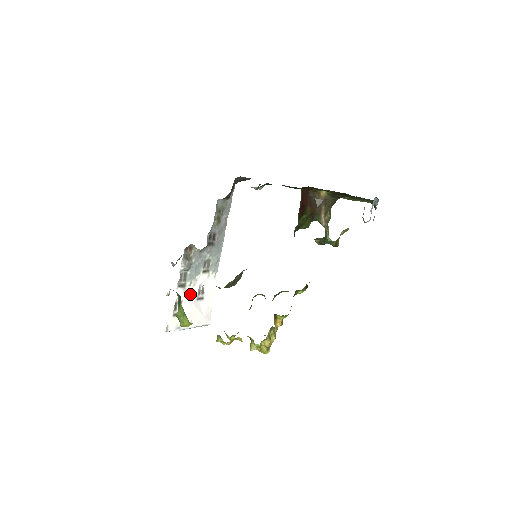
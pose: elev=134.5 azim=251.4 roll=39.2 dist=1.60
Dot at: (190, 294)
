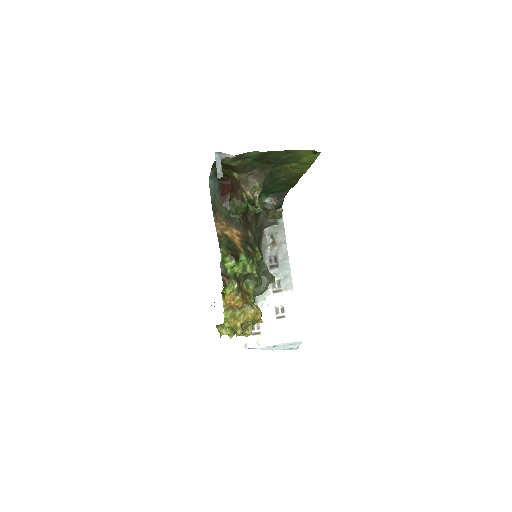
Dot at: (265, 314)
